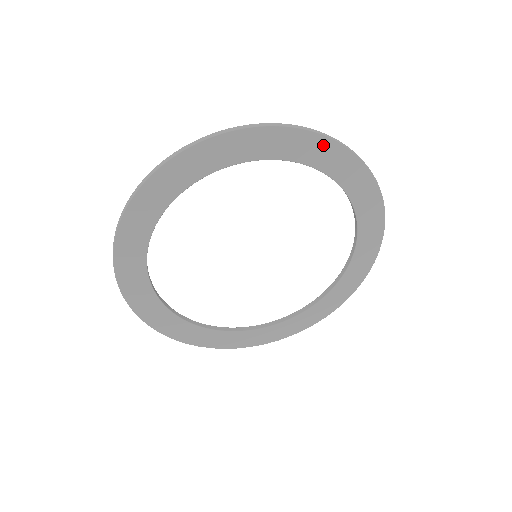
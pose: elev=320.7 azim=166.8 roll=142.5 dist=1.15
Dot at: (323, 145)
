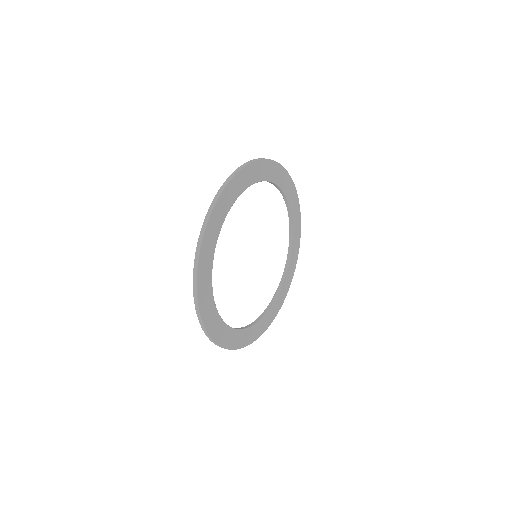
Dot at: (257, 166)
